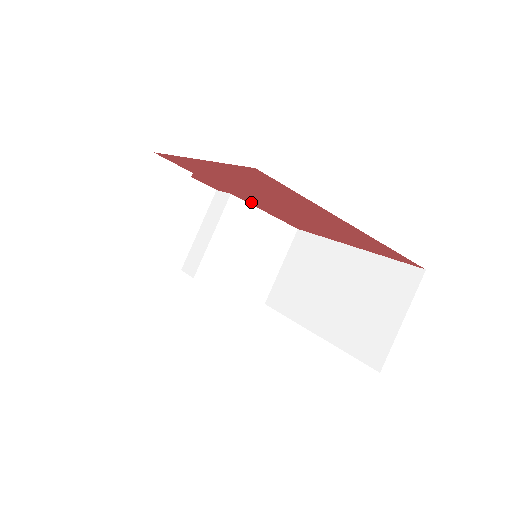
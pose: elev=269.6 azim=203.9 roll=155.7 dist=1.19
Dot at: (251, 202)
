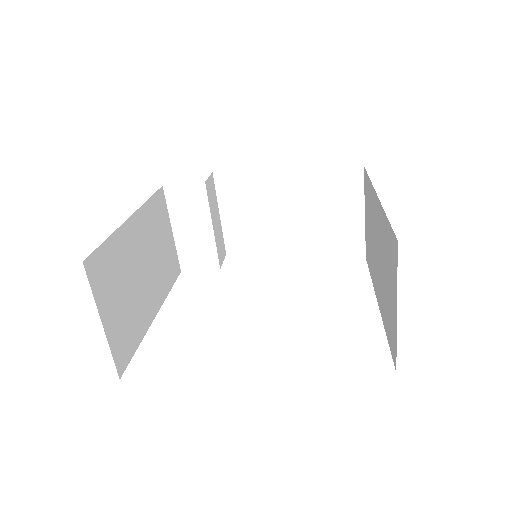
Dot at: occluded
